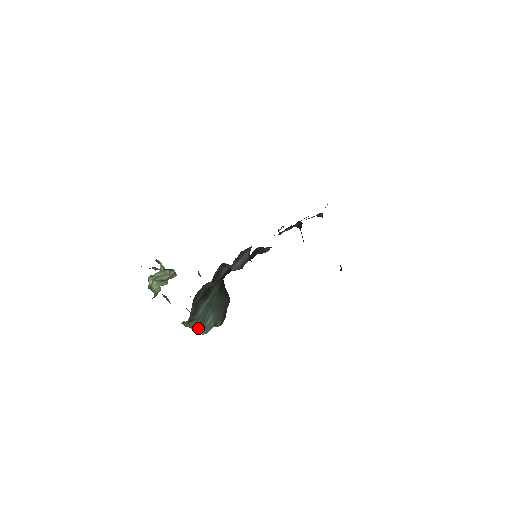
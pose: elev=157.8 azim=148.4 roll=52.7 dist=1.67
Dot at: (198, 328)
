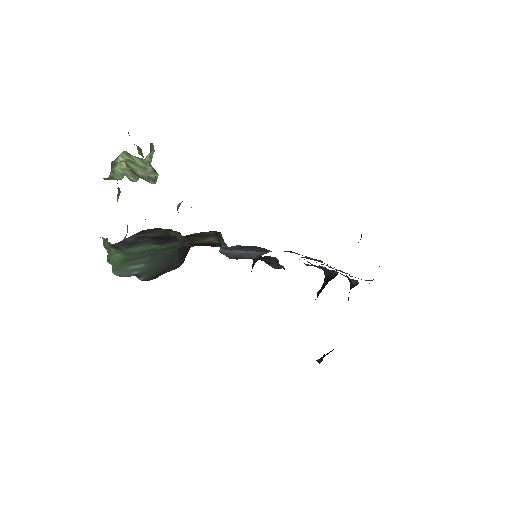
Dot at: (115, 262)
